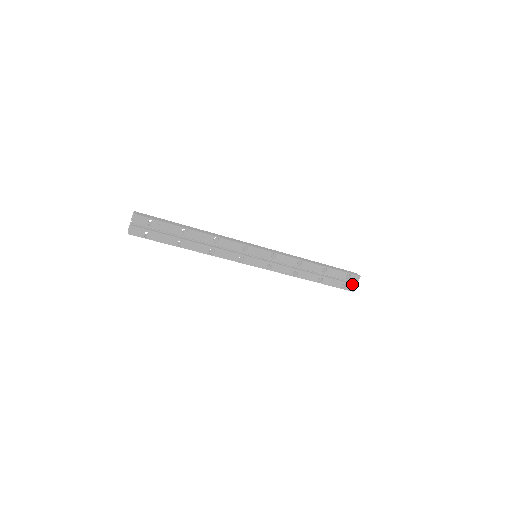
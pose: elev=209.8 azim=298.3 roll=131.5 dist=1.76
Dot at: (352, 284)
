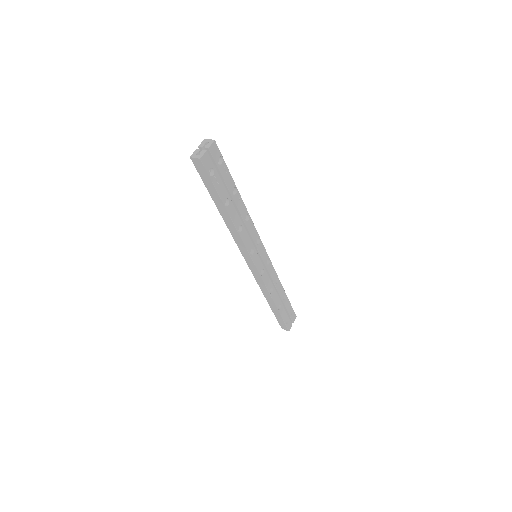
Dot at: occluded
